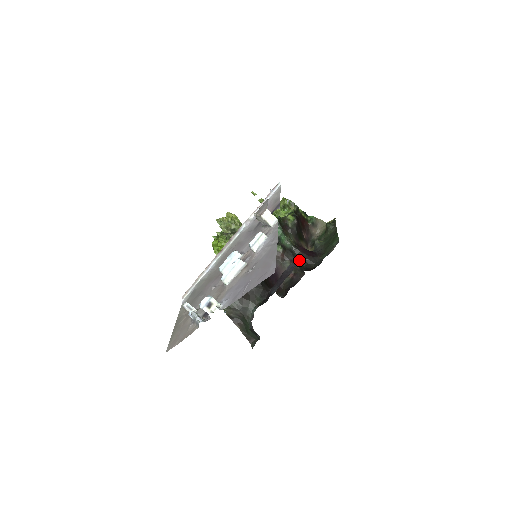
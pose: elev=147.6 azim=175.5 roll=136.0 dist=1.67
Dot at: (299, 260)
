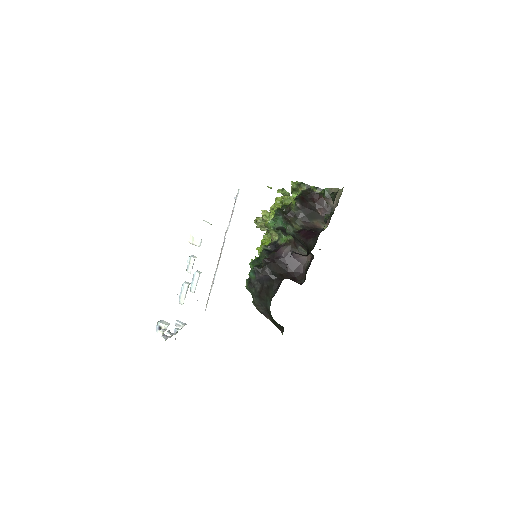
Dot at: (303, 245)
